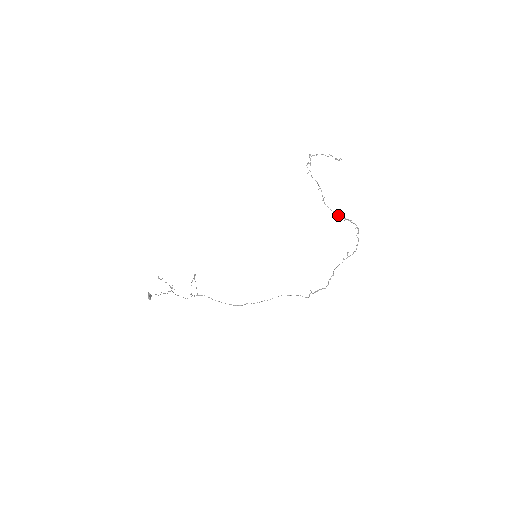
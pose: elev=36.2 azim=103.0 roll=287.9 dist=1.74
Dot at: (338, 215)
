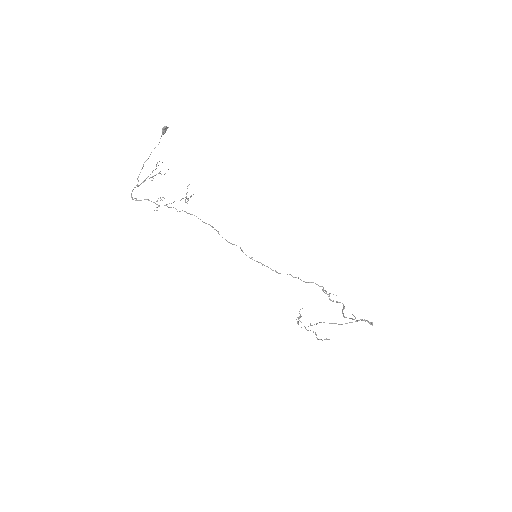
Dot at: (339, 324)
